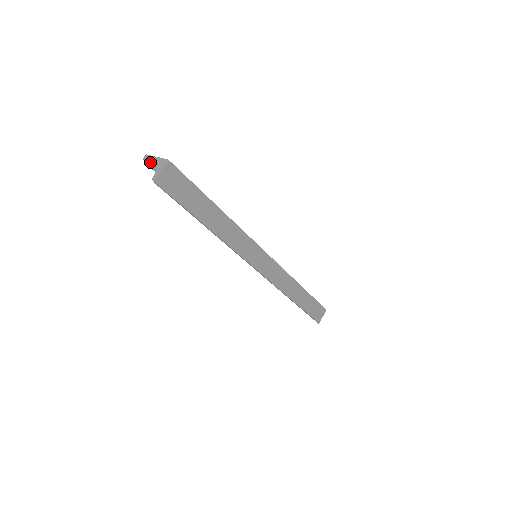
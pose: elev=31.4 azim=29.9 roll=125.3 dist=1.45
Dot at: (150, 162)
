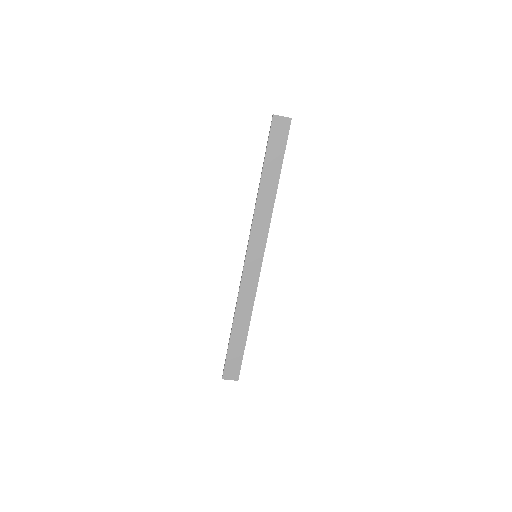
Dot at: occluded
